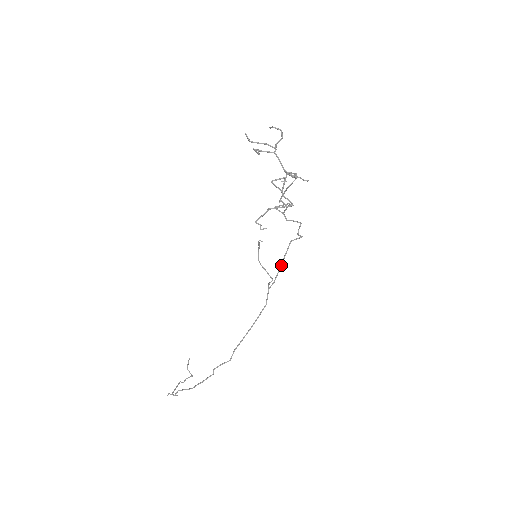
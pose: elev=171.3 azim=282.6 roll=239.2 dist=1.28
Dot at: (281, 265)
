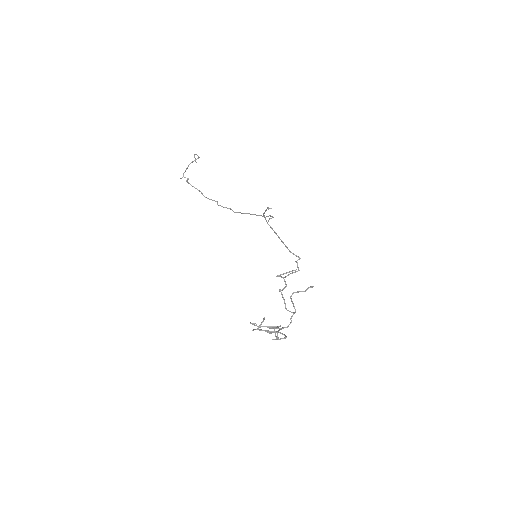
Dot at: (280, 239)
